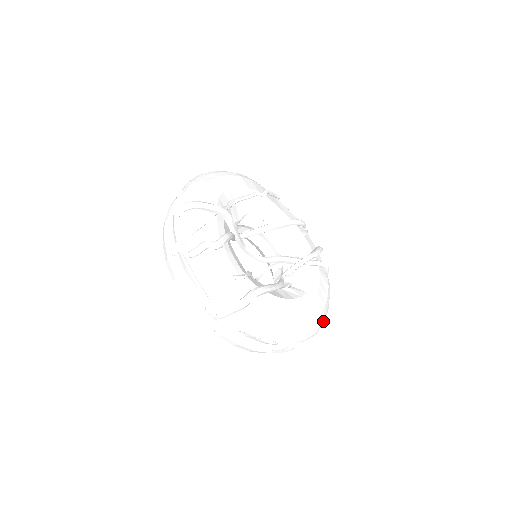
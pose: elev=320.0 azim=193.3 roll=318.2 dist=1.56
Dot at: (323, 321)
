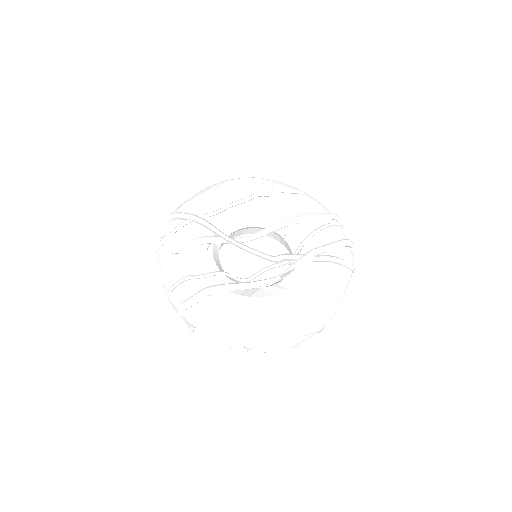
Dot at: (318, 322)
